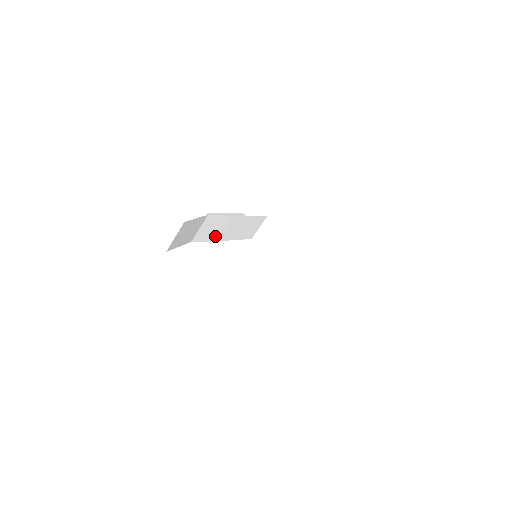
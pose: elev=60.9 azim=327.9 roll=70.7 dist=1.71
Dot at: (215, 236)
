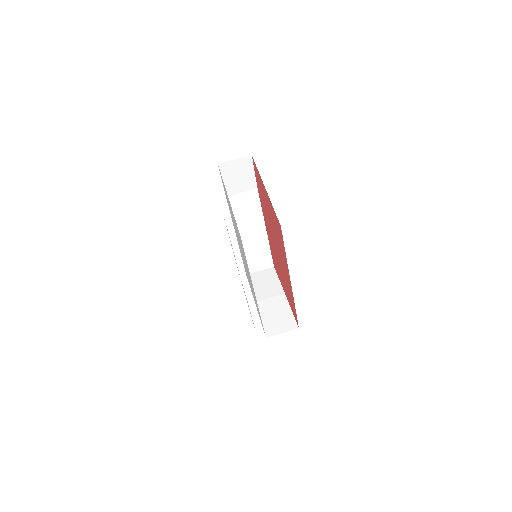
Dot at: (239, 221)
